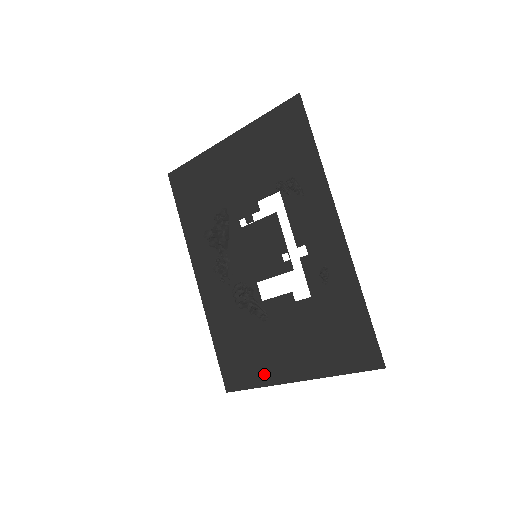
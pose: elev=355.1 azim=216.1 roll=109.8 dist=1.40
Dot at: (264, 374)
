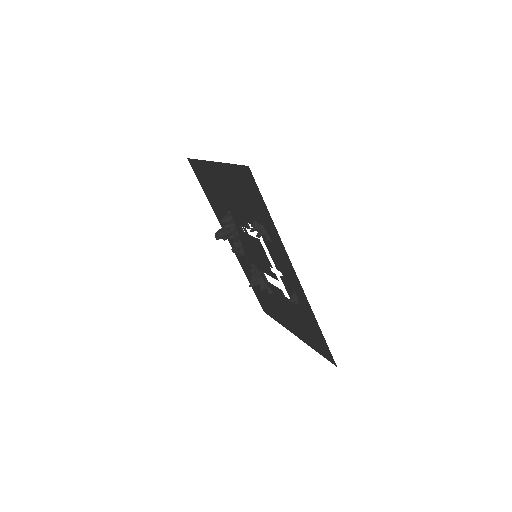
Dot at: (279, 319)
